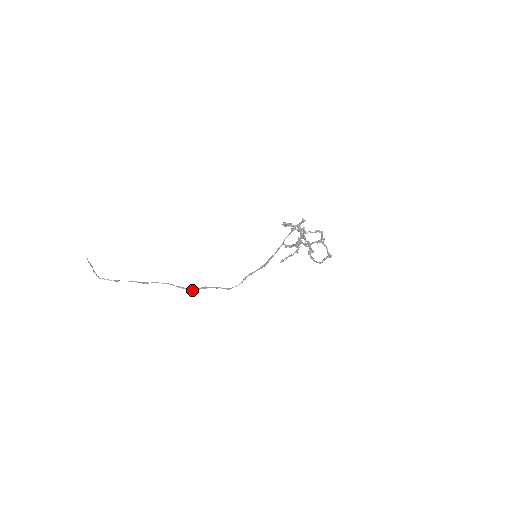
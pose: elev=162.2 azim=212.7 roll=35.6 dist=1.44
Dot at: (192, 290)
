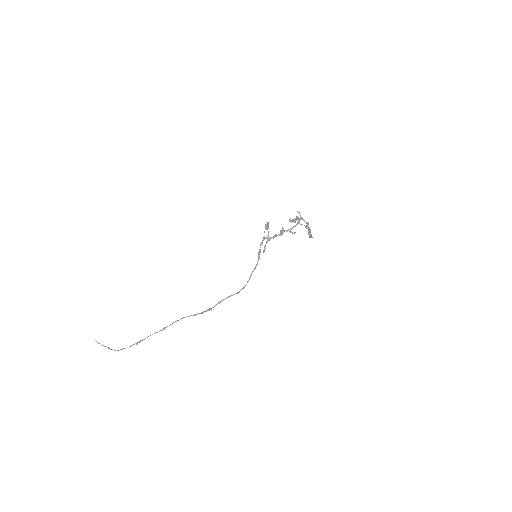
Dot at: (211, 310)
